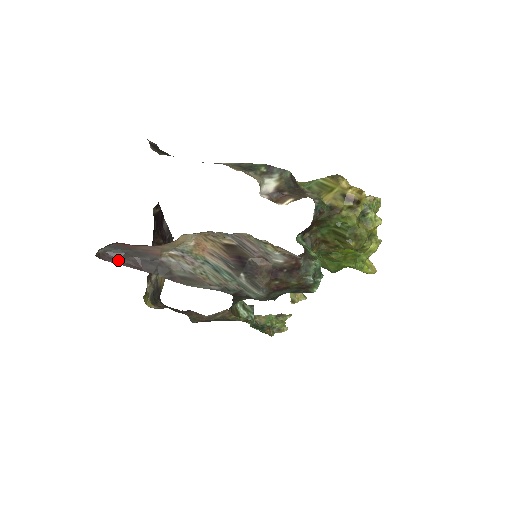
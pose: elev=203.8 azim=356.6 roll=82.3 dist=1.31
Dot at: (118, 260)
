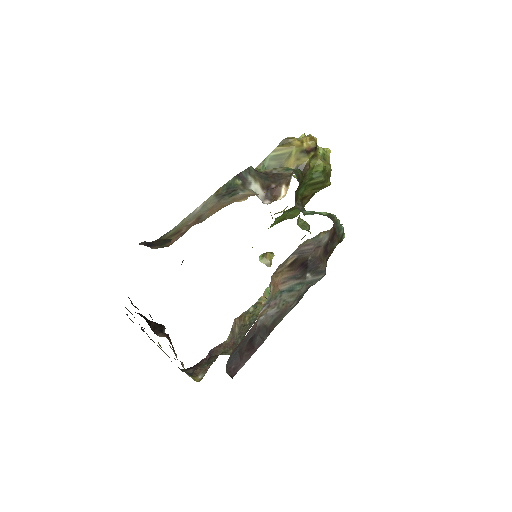
Dot at: (239, 363)
